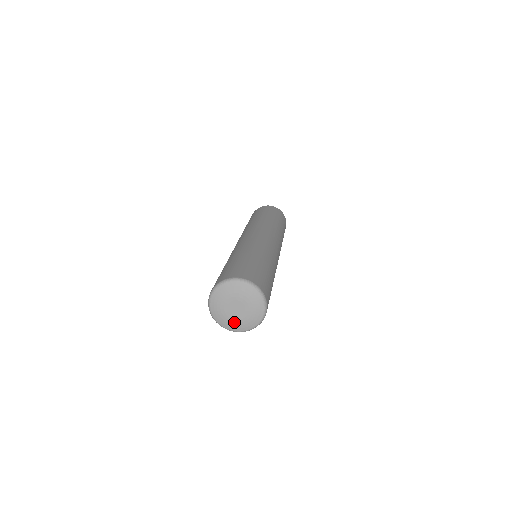
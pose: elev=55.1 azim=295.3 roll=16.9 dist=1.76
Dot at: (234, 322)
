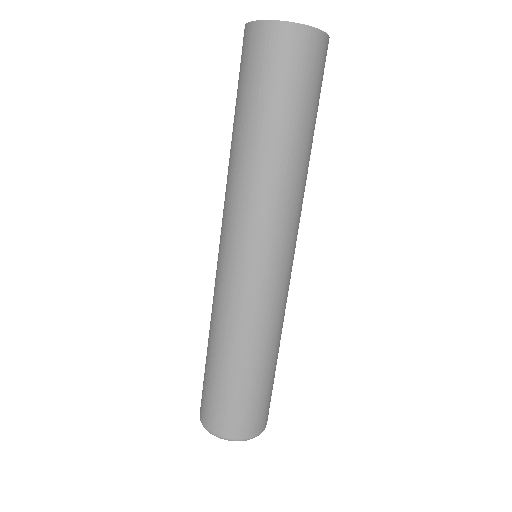
Dot at: occluded
